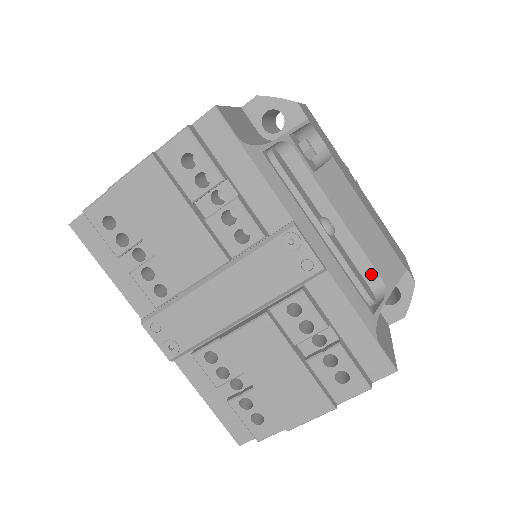
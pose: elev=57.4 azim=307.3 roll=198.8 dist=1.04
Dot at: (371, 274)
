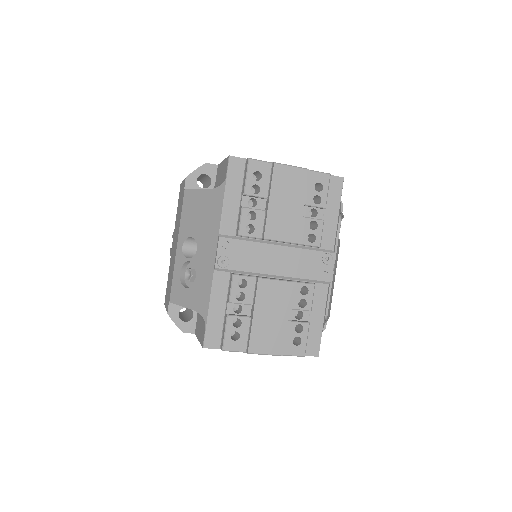
Dot at: occluded
